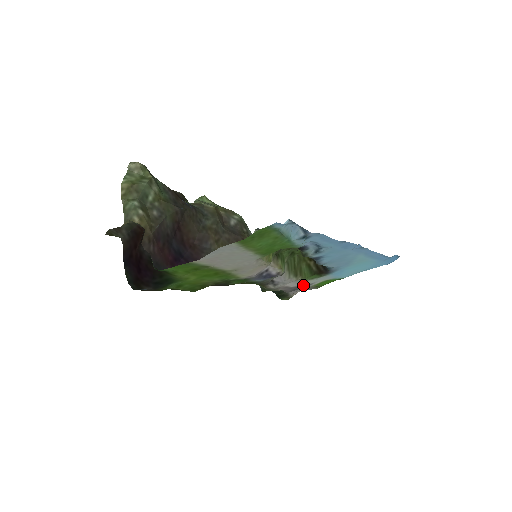
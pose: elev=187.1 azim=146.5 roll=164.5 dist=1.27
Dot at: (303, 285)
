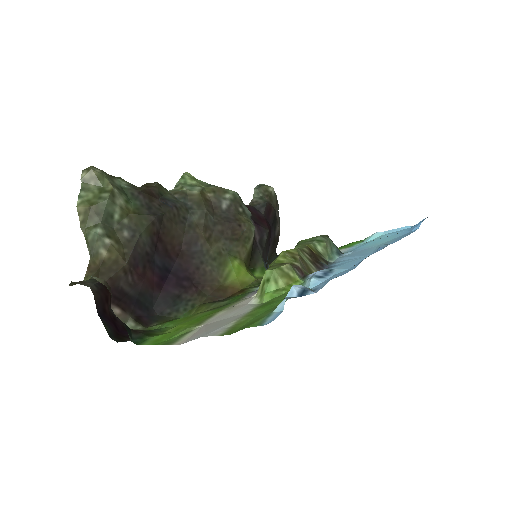
Dot at: occluded
